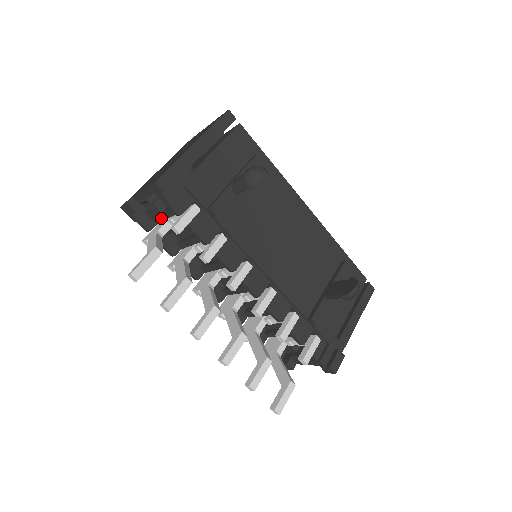
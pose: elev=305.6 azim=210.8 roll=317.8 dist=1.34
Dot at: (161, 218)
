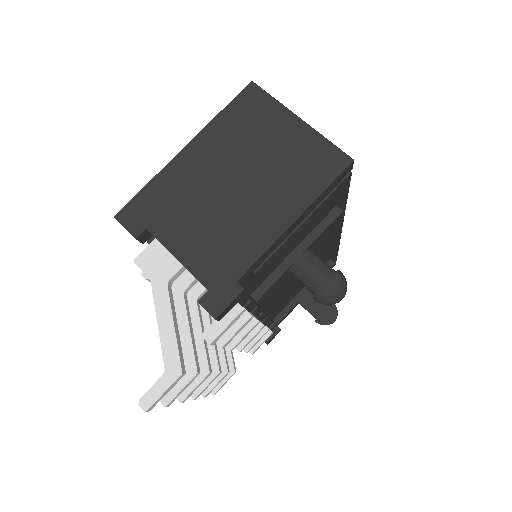
Dot at: occluded
